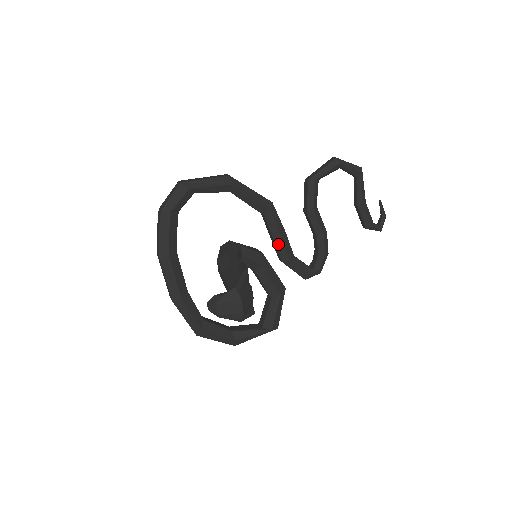
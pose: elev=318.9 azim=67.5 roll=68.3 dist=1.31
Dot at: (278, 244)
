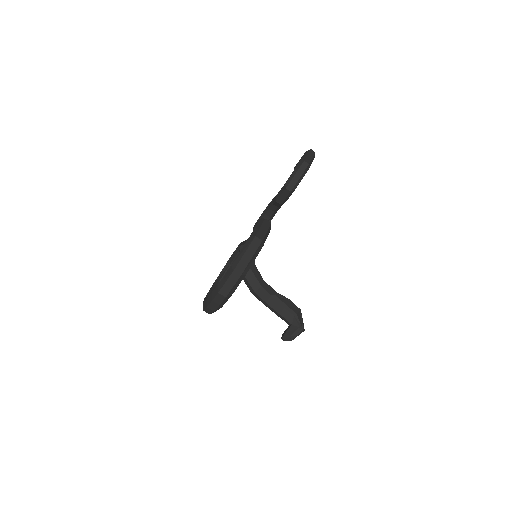
Dot at: occluded
